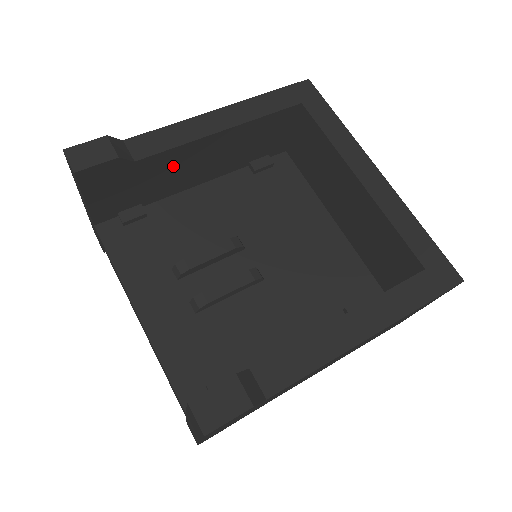
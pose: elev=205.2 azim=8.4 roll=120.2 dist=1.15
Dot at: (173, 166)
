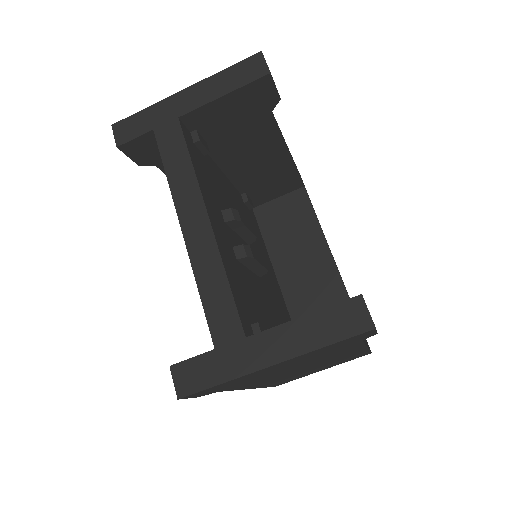
Dot at: (256, 142)
